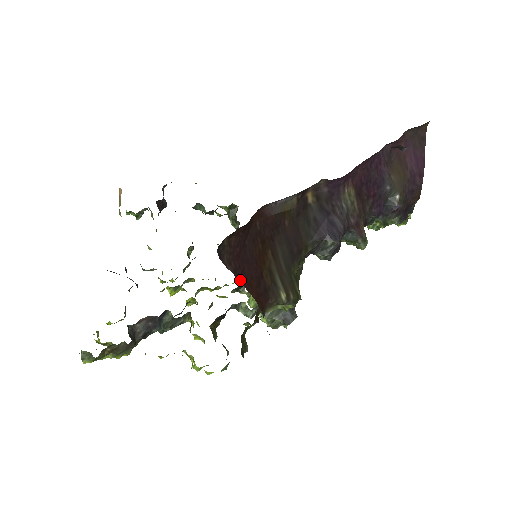
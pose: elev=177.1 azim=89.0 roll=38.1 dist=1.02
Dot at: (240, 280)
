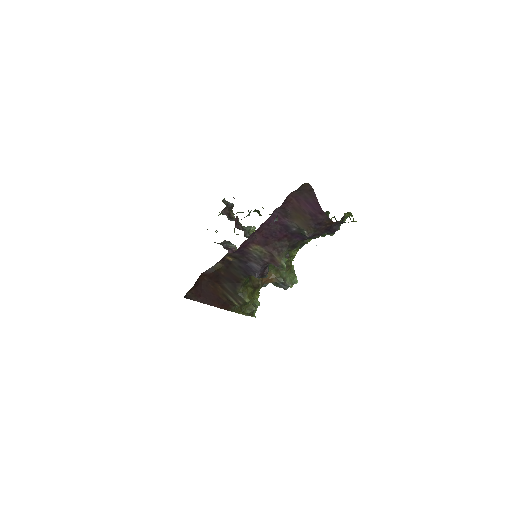
Dot at: occluded
